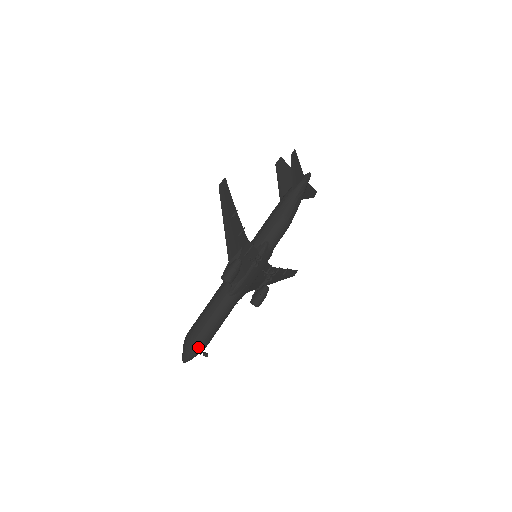
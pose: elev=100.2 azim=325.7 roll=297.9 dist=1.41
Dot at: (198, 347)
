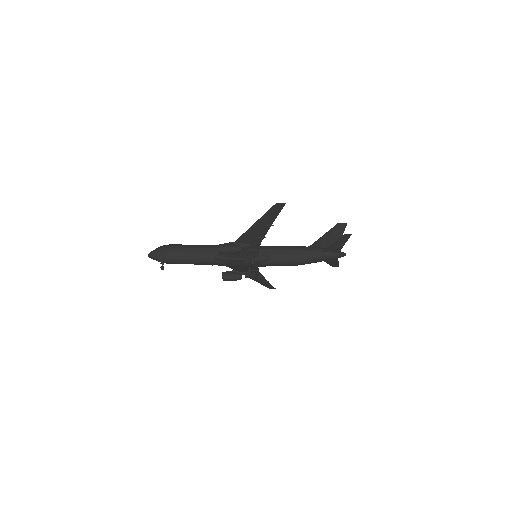
Dot at: (164, 259)
